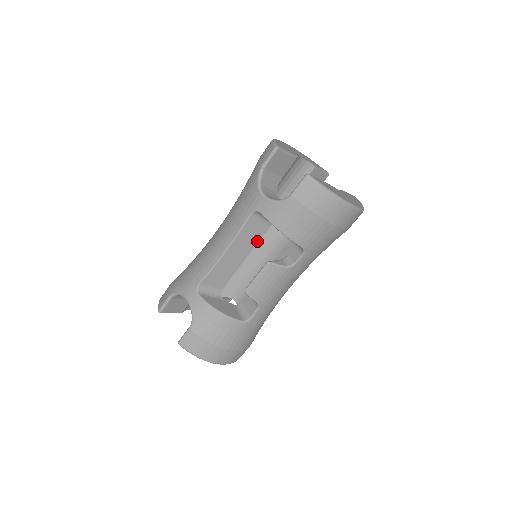
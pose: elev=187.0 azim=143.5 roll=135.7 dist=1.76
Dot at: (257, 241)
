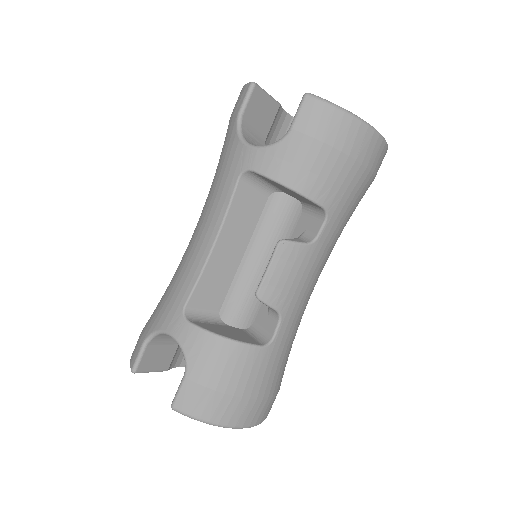
Dot at: (255, 223)
